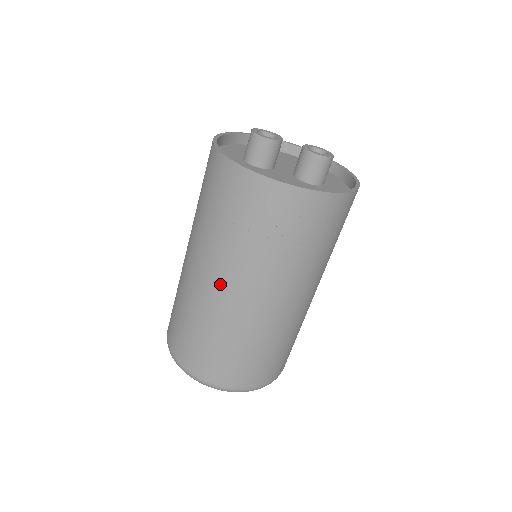
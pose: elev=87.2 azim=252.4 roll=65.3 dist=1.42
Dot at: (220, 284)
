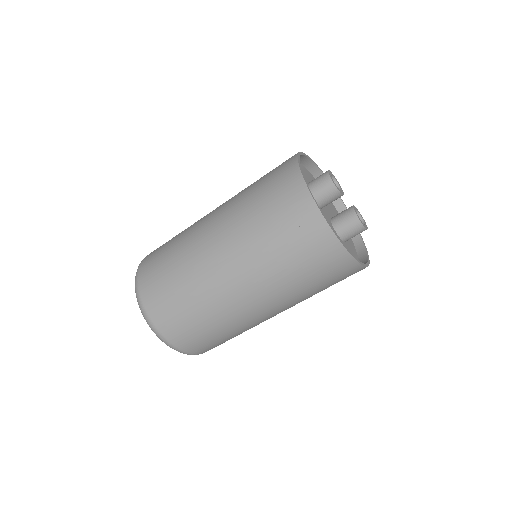
Dot at: (234, 277)
